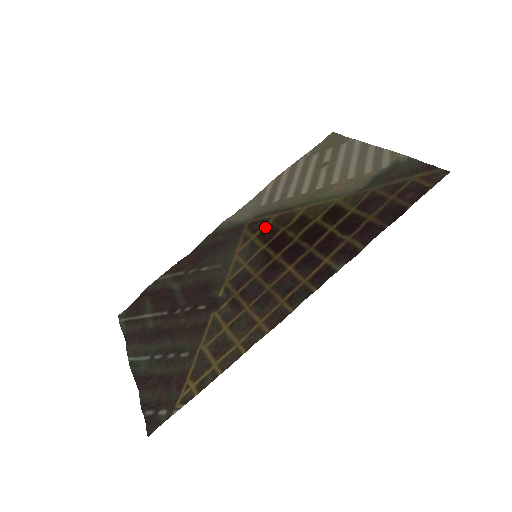
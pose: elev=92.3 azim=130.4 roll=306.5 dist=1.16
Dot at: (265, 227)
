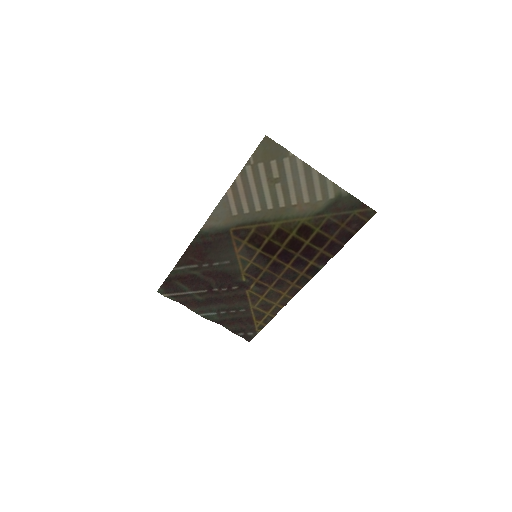
Dot at: (251, 236)
